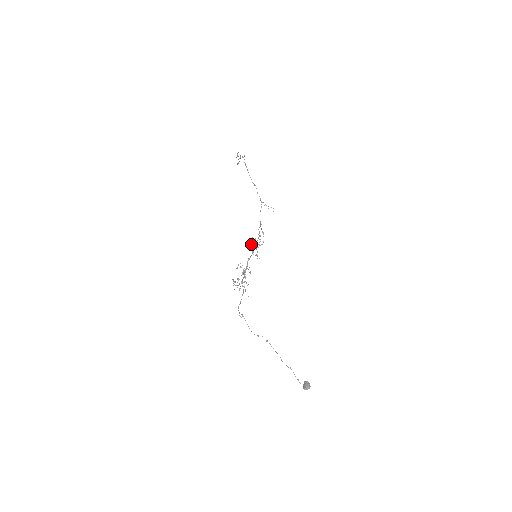
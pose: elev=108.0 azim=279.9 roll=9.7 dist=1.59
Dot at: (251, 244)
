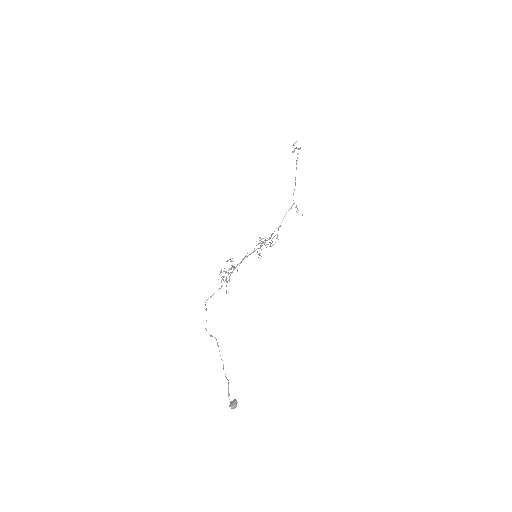
Dot at: (261, 241)
